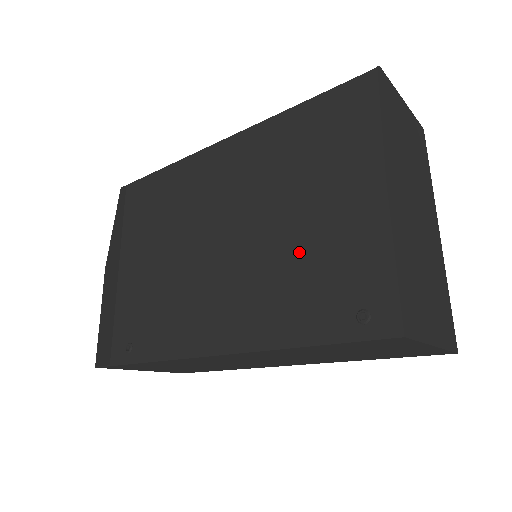
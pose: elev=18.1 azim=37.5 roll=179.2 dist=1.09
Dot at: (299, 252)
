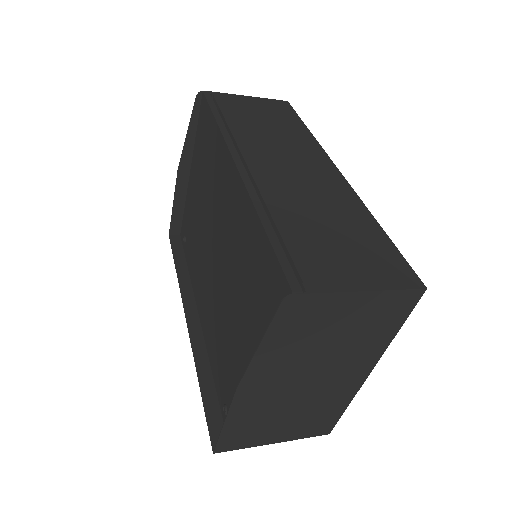
Dot at: (226, 331)
